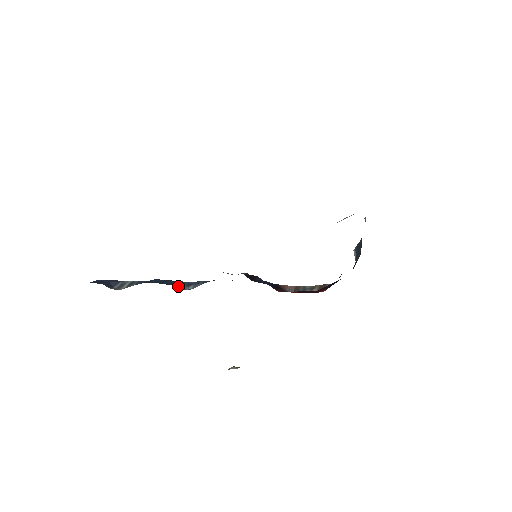
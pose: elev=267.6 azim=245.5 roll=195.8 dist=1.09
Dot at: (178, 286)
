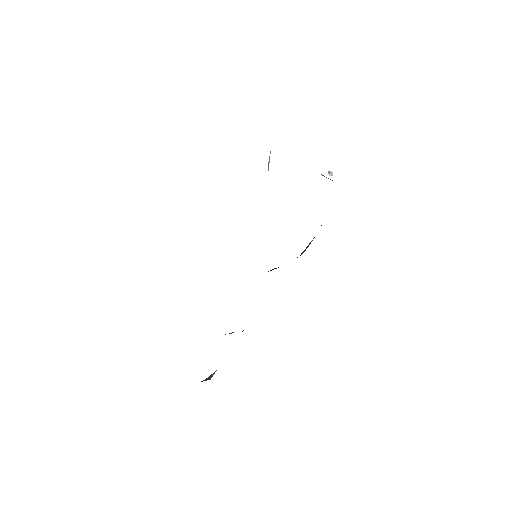
Dot at: occluded
